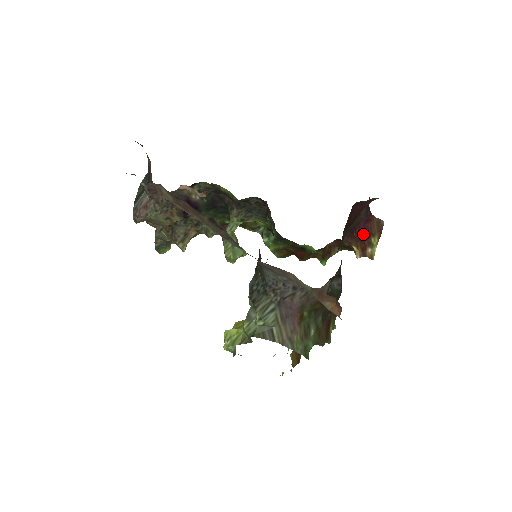
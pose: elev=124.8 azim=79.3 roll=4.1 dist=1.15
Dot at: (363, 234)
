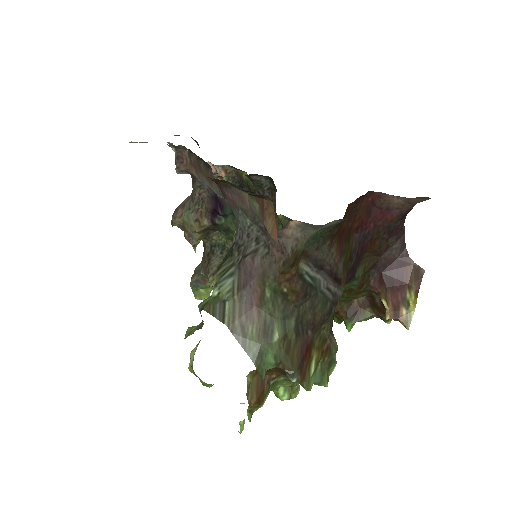
Dot at: (395, 281)
